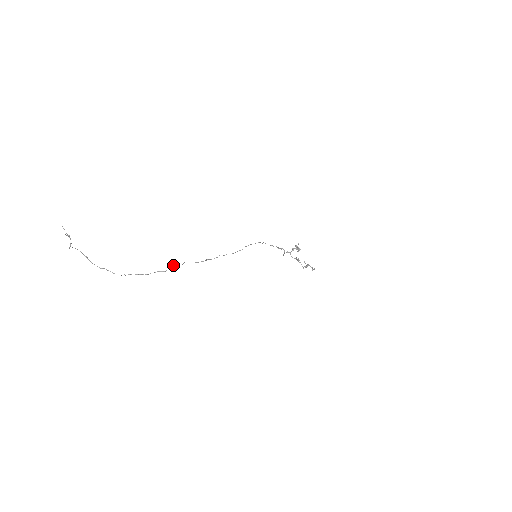
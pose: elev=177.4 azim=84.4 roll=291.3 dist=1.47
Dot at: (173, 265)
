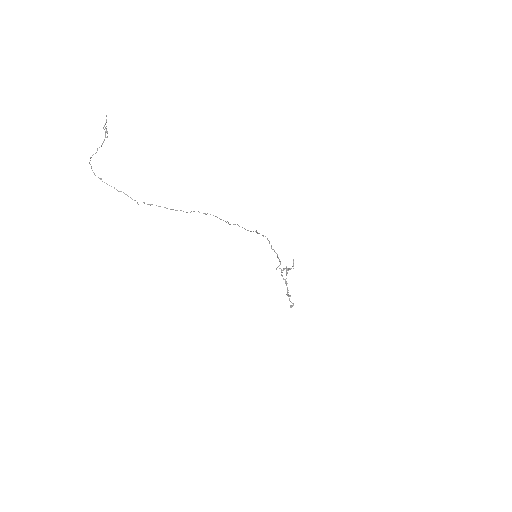
Dot at: occluded
